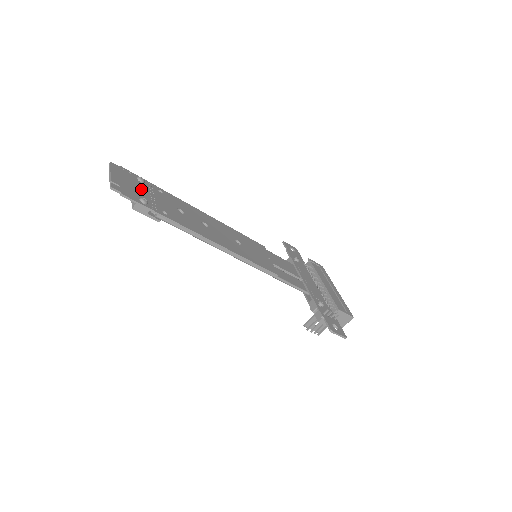
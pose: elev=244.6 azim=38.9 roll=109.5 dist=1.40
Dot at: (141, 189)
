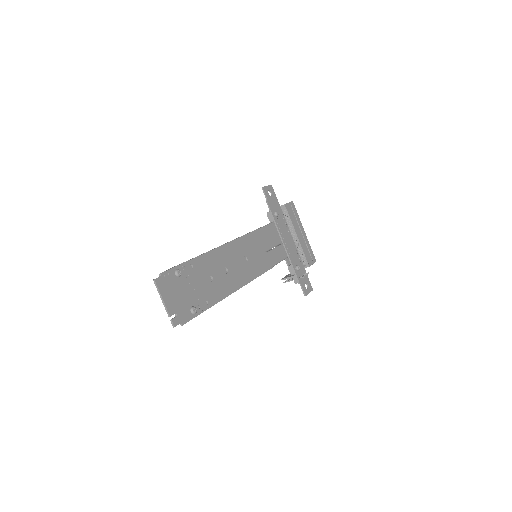
Dot at: (184, 290)
